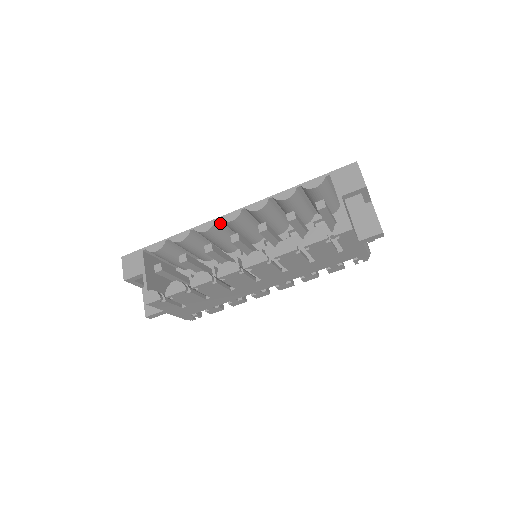
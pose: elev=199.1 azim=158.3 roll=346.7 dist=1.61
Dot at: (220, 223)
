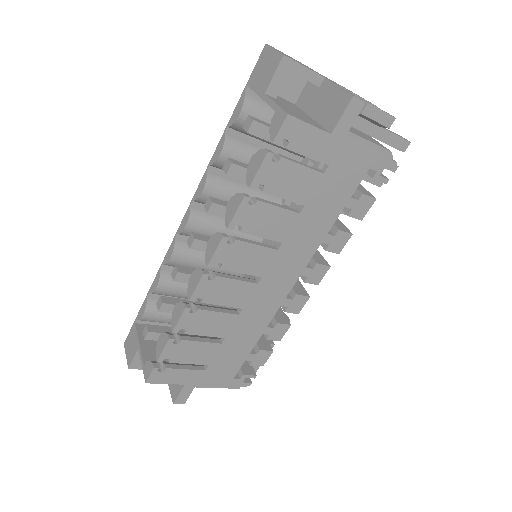
Dot at: (186, 239)
